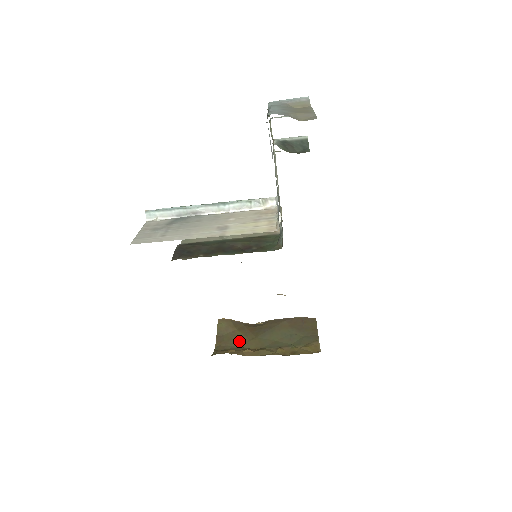
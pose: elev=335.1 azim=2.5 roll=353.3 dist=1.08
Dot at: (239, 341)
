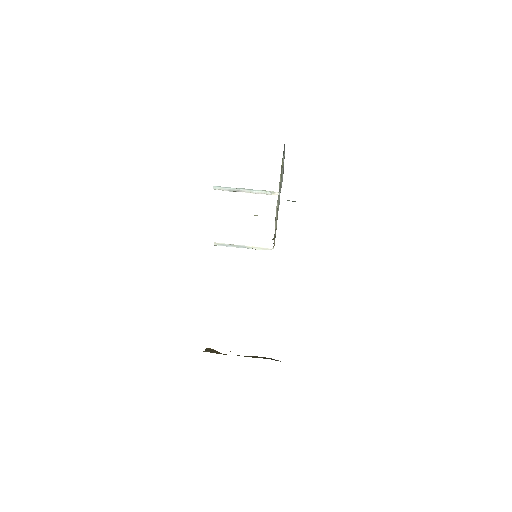
Dot at: occluded
